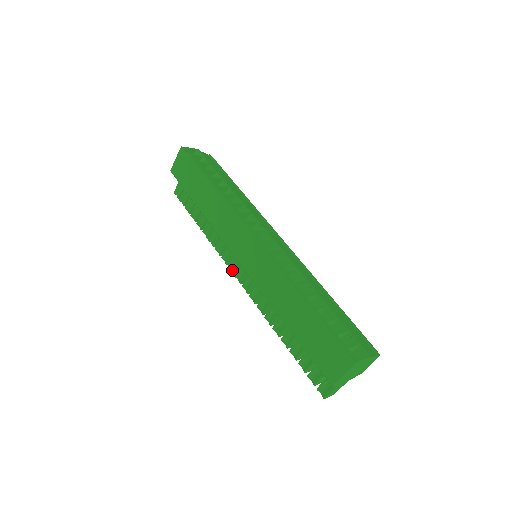
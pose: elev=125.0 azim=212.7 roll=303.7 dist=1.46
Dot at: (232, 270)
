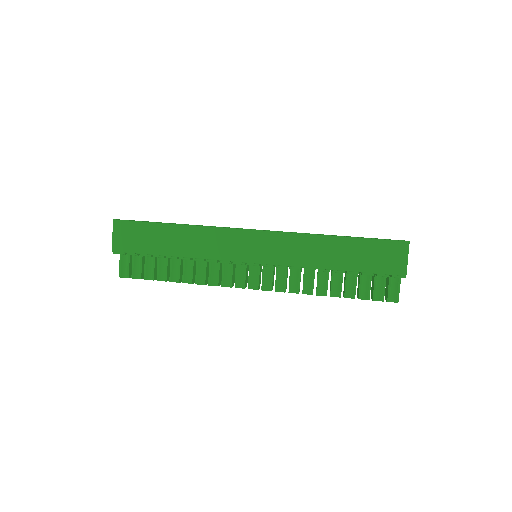
Dot at: (241, 286)
